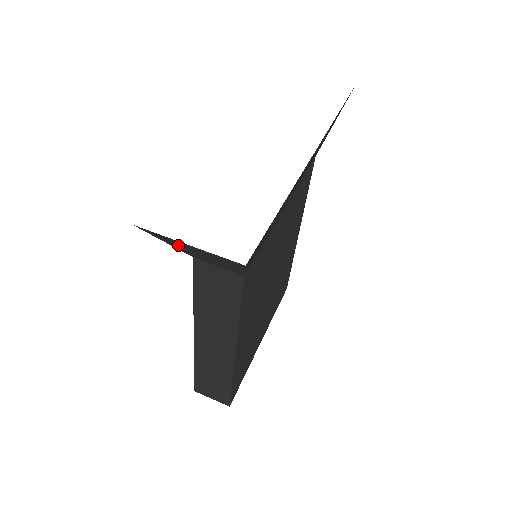
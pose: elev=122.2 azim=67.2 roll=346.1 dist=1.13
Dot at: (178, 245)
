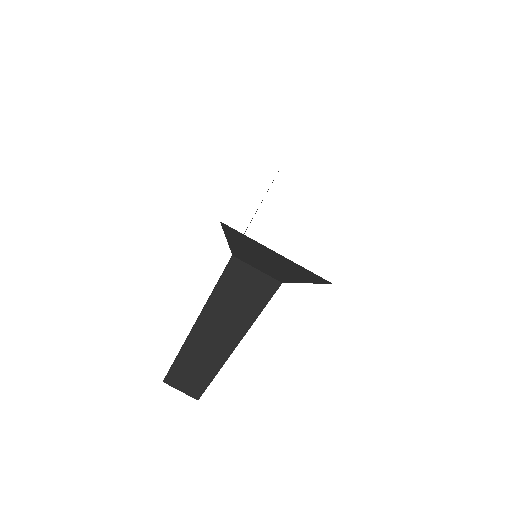
Dot at: (248, 247)
